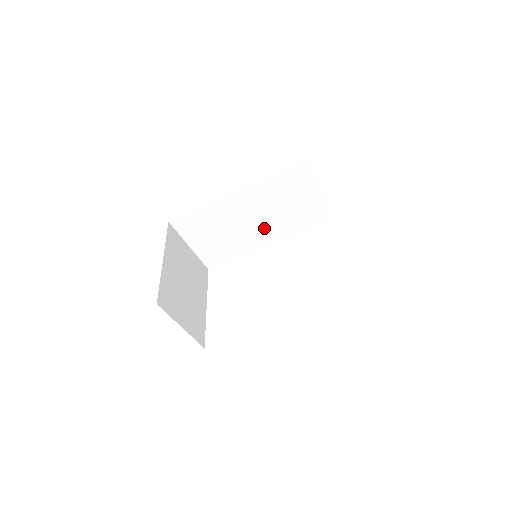
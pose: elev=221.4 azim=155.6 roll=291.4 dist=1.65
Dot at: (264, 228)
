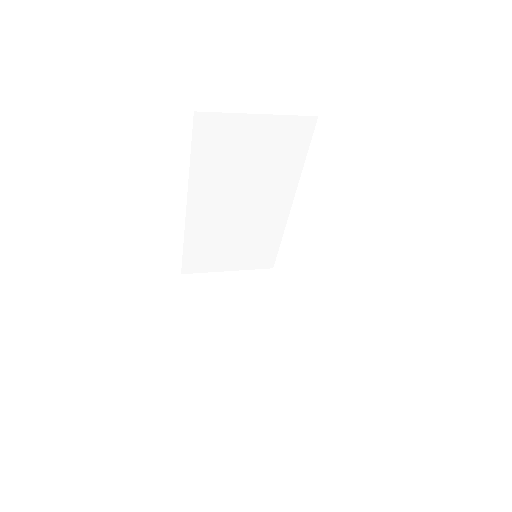
Dot at: (262, 199)
